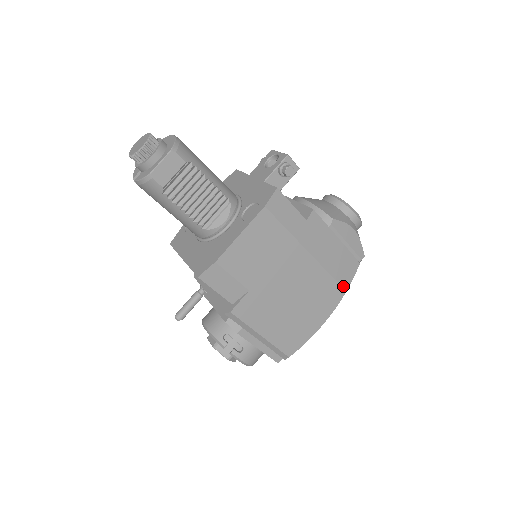
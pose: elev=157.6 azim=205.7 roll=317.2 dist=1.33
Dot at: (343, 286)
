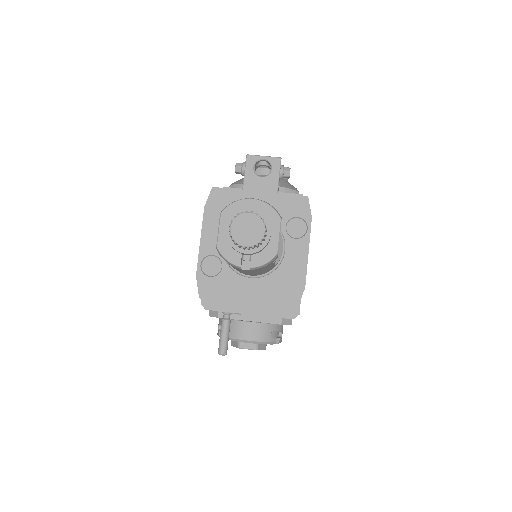
Dot at: occluded
